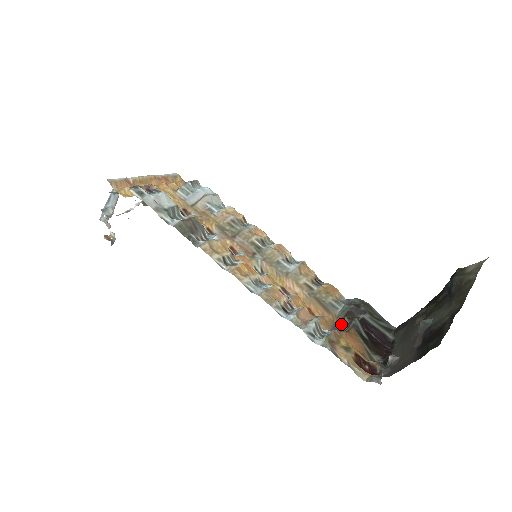
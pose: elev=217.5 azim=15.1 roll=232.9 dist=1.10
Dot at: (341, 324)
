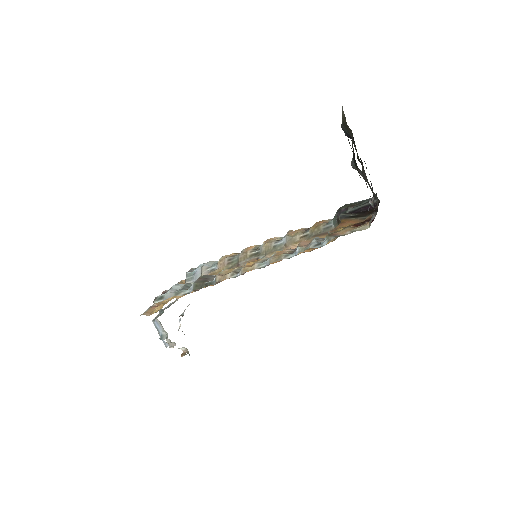
Dot at: occluded
